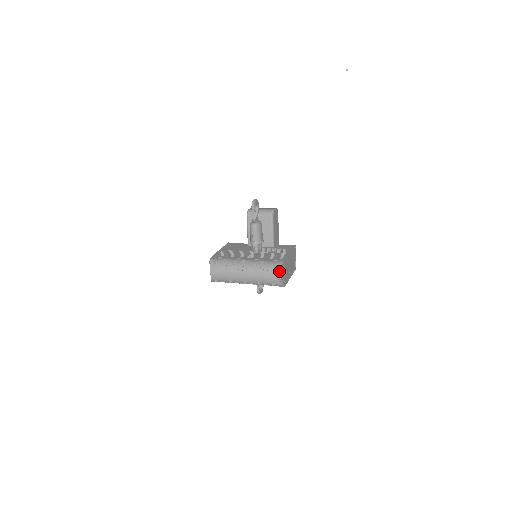
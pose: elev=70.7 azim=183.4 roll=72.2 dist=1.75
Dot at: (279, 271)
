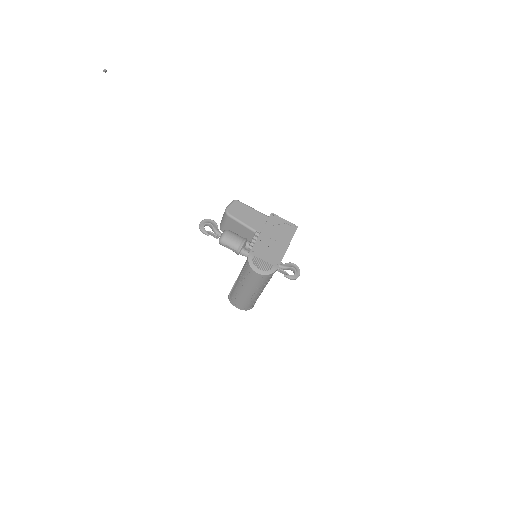
Dot at: (251, 267)
